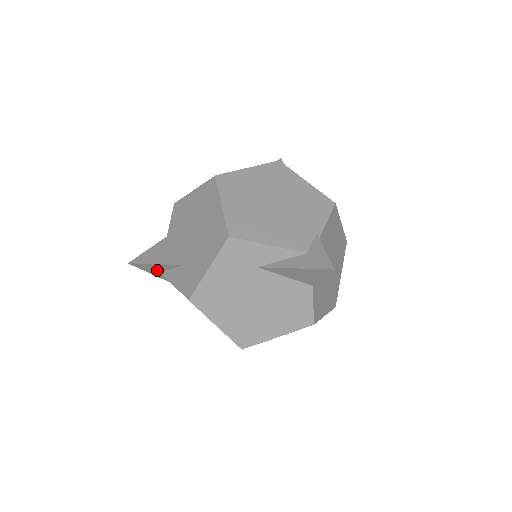
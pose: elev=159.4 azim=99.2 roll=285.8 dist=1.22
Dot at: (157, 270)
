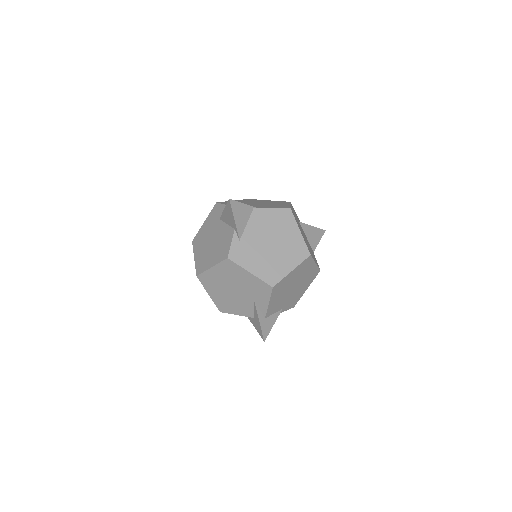
Dot at: occluded
